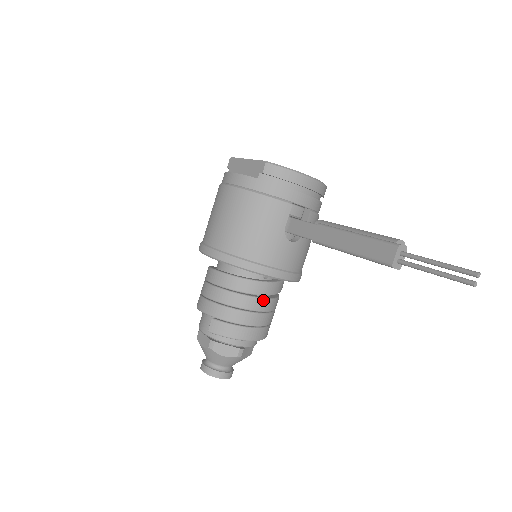
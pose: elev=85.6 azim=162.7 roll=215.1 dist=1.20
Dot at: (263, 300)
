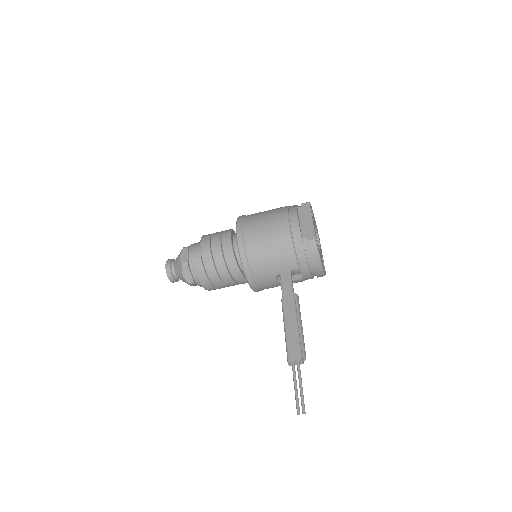
Dot at: (231, 280)
